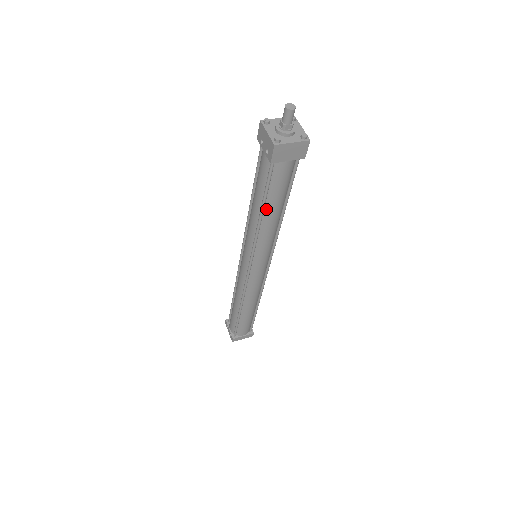
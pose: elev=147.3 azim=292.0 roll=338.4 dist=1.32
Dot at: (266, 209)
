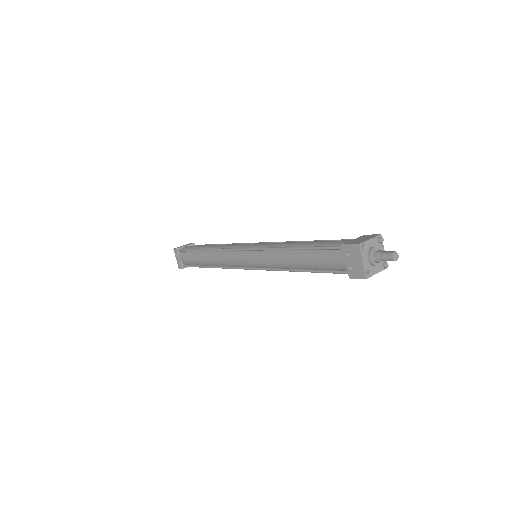
Dot at: (307, 270)
